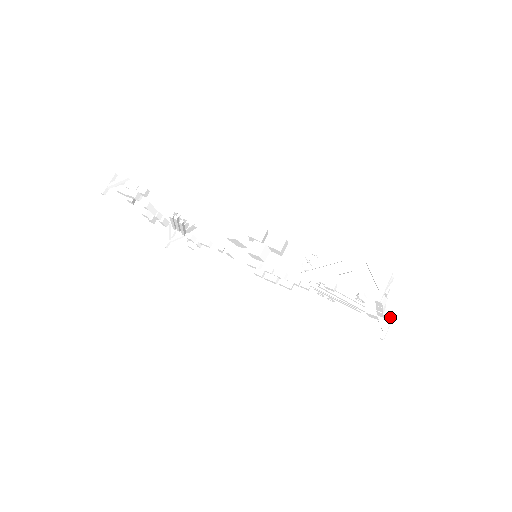
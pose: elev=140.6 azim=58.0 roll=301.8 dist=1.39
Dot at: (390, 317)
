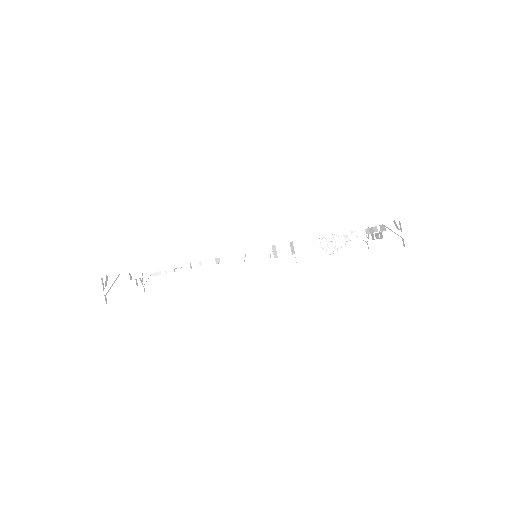
Dot at: occluded
